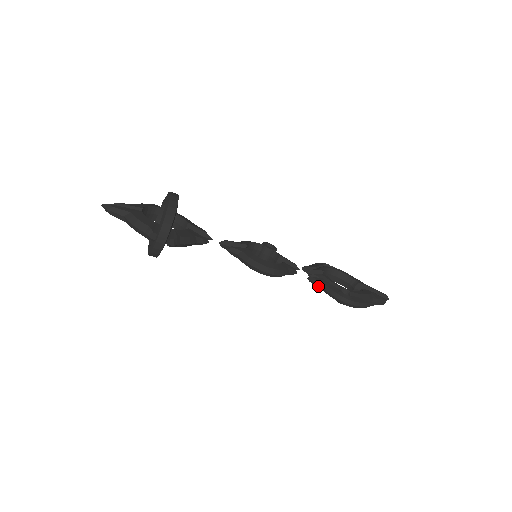
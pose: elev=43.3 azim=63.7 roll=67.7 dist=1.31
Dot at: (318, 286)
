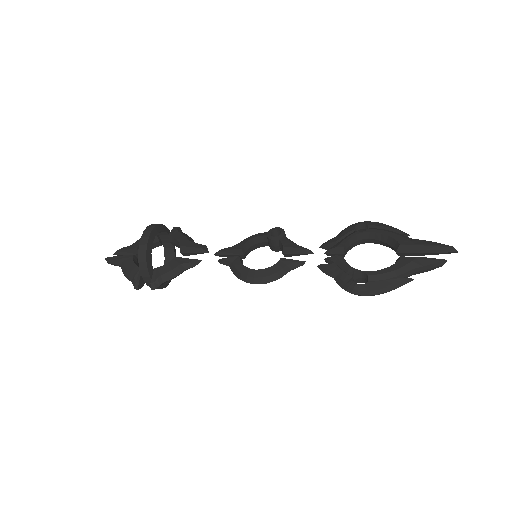
Dot at: (329, 275)
